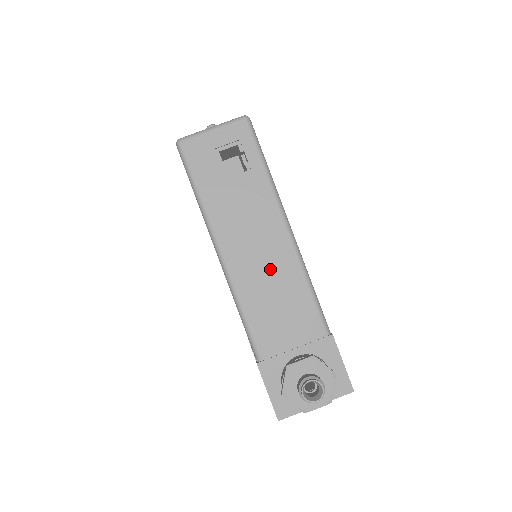
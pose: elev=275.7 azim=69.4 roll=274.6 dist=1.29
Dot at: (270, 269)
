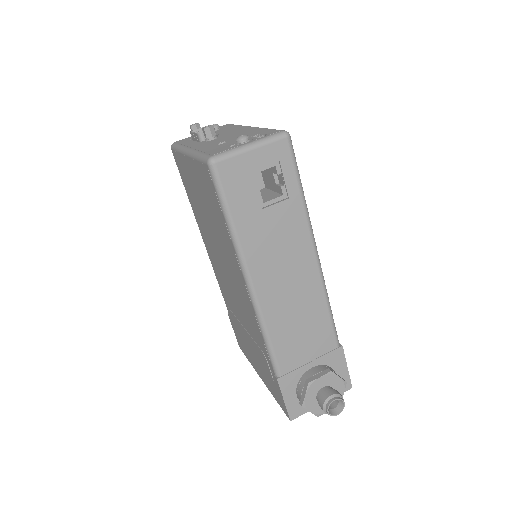
Dot at: (297, 295)
